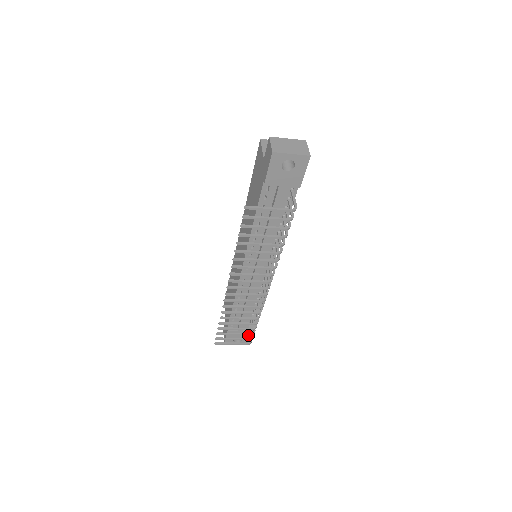
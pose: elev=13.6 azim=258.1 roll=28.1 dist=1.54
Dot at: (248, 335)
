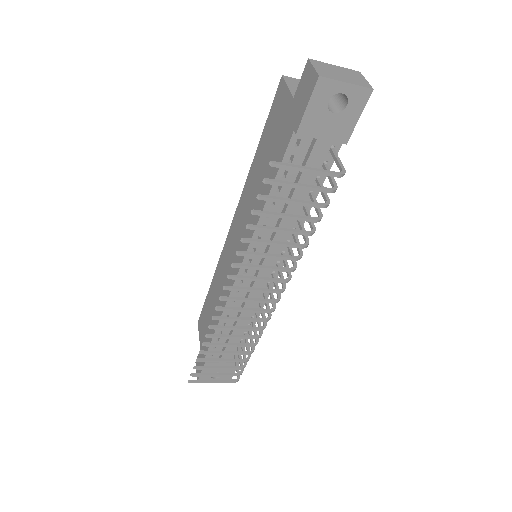
Dot at: occluded
